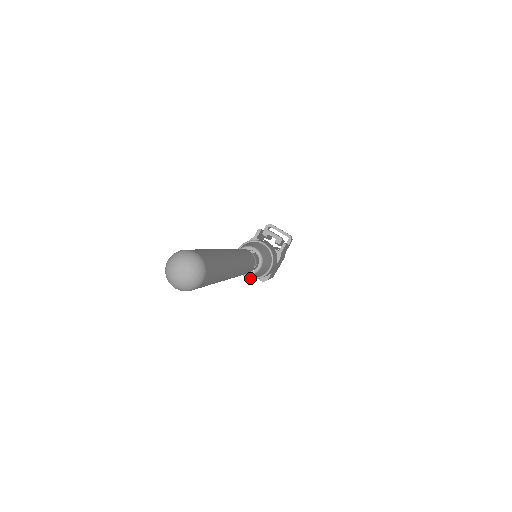
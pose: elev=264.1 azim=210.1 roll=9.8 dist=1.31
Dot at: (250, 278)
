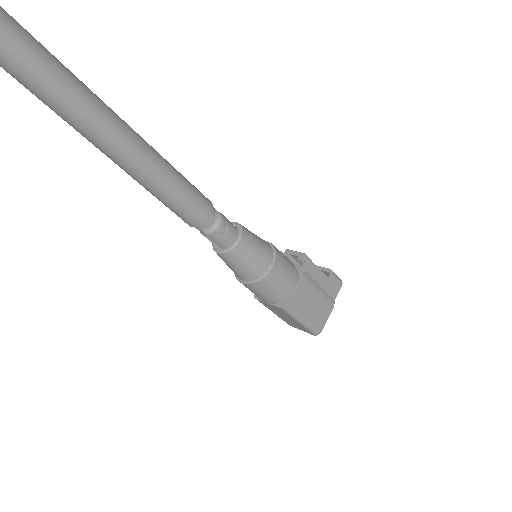
Dot at: (248, 283)
